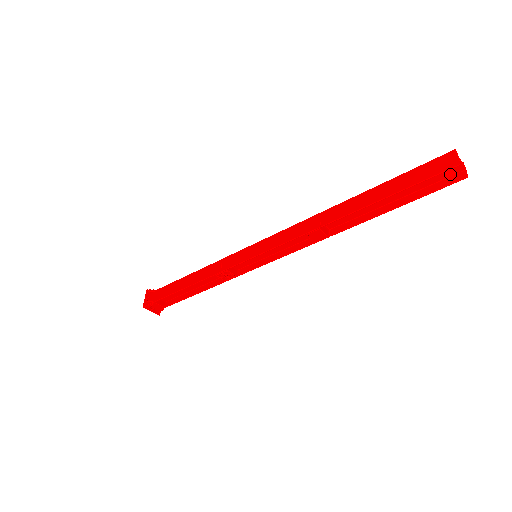
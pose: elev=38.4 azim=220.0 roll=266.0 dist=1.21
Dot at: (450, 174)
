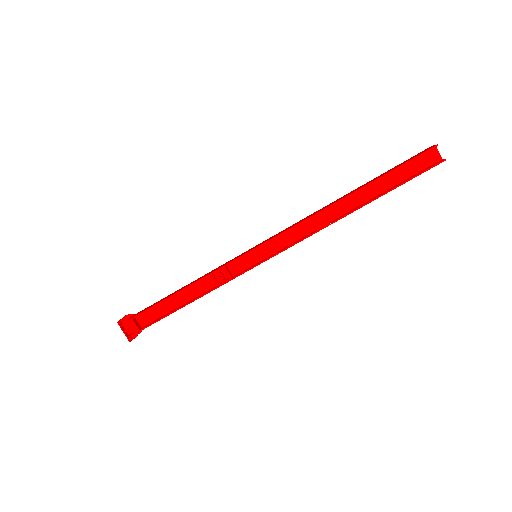
Dot at: (431, 163)
